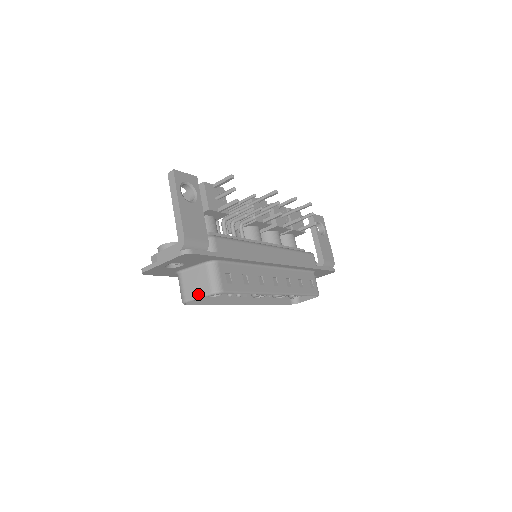
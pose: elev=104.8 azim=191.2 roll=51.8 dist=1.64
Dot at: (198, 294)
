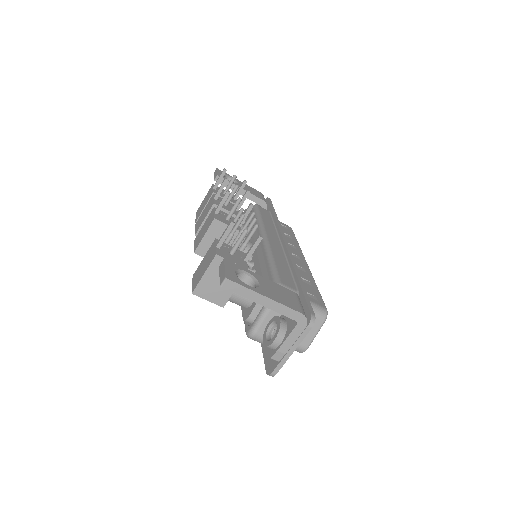
Dot at: (314, 333)
